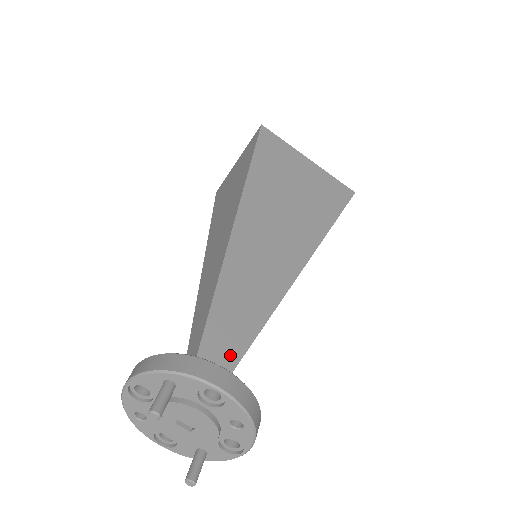
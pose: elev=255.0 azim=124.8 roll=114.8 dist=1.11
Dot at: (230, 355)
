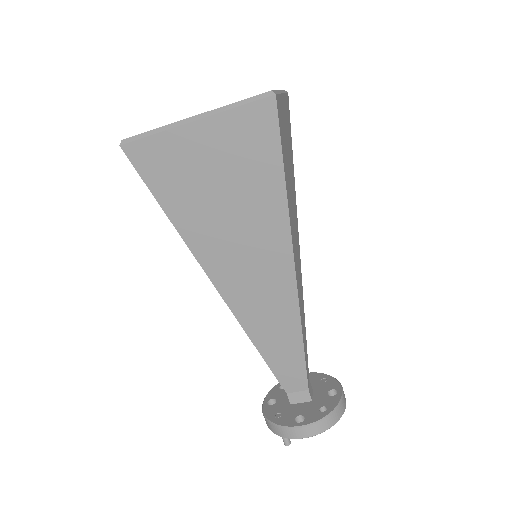
Dot at: (298, 374)
